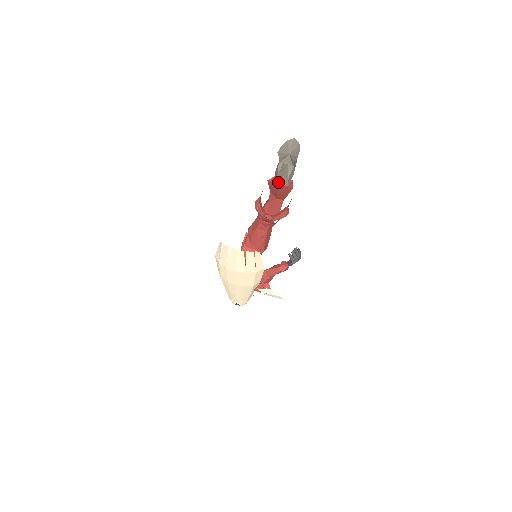
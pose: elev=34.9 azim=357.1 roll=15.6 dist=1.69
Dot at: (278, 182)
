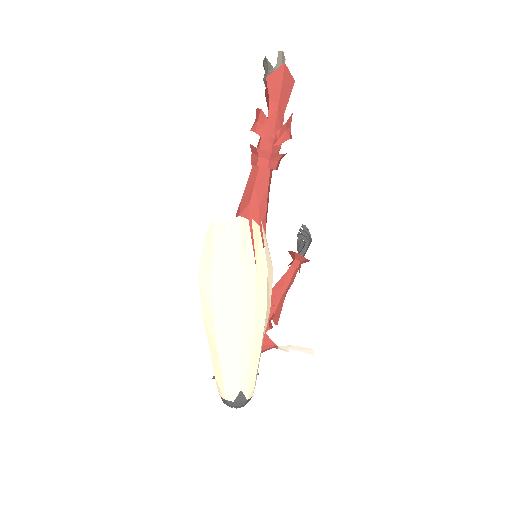
Dot at: (279, 74)
